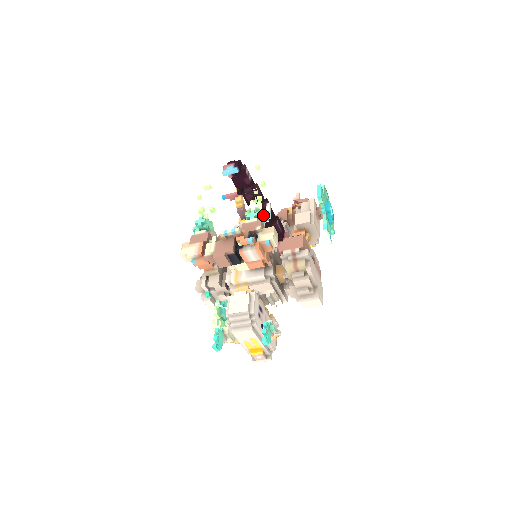
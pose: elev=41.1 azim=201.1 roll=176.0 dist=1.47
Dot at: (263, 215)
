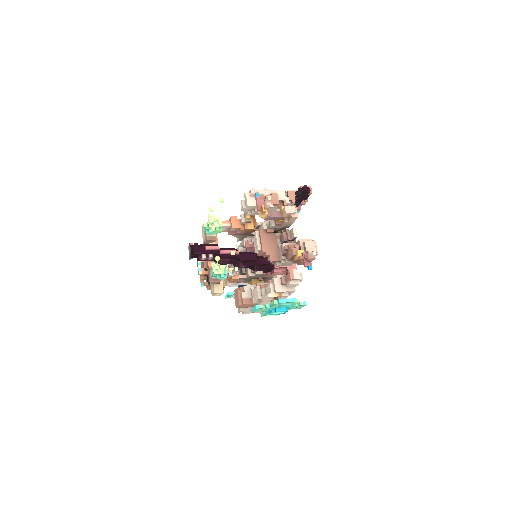
Dot at: (218, 278)
